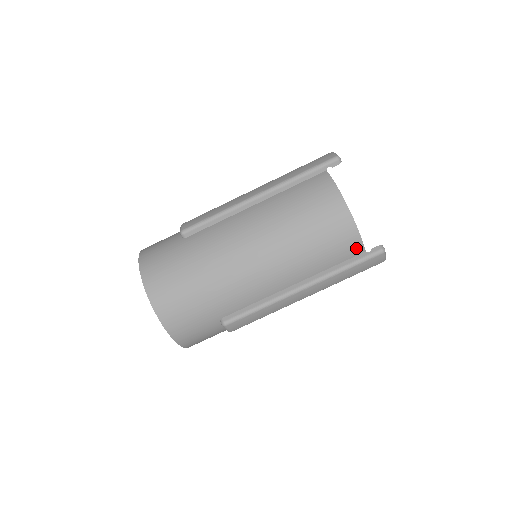
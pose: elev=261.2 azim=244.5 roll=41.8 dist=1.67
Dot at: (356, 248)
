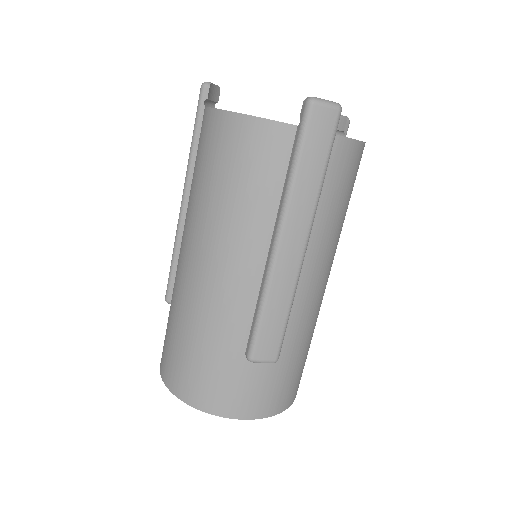
Dot at: (279, 136)
